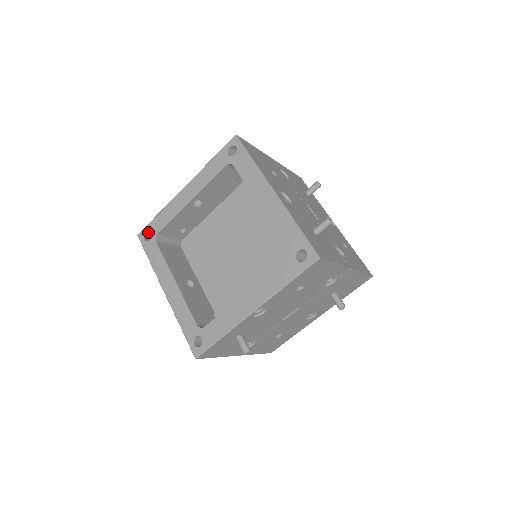
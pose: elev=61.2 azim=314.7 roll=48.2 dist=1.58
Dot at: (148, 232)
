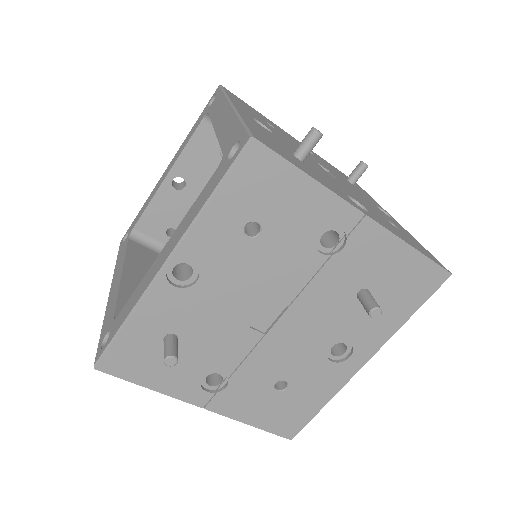
Dot at: occluded
